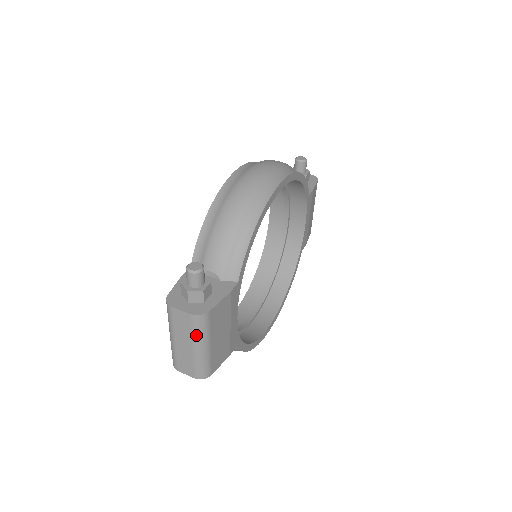
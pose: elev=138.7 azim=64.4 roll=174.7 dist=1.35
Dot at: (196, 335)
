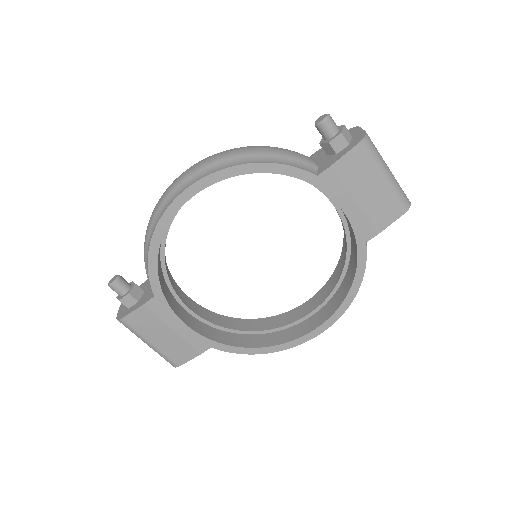
Dot at: (134, 333)
